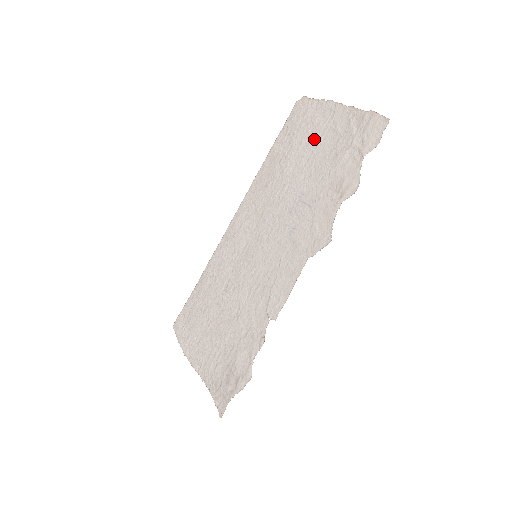
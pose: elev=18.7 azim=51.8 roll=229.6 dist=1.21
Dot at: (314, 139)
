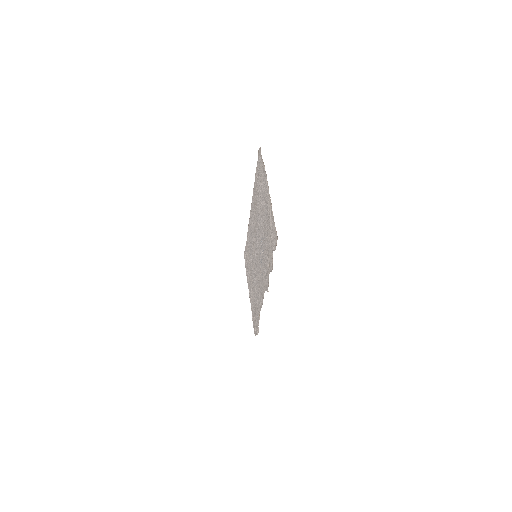
Dot at: (263, 199)
